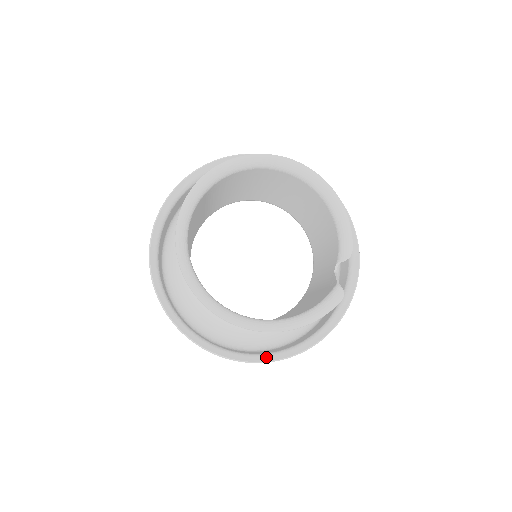
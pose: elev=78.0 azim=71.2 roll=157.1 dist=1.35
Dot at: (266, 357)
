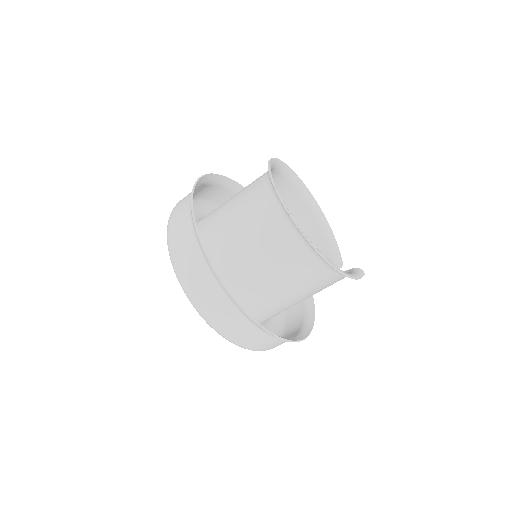
Dot at: occluded
